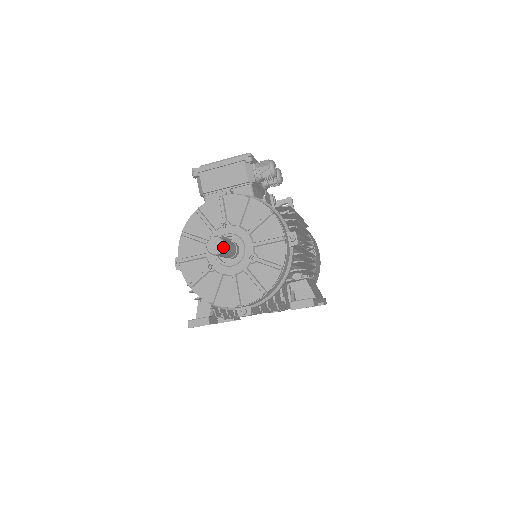
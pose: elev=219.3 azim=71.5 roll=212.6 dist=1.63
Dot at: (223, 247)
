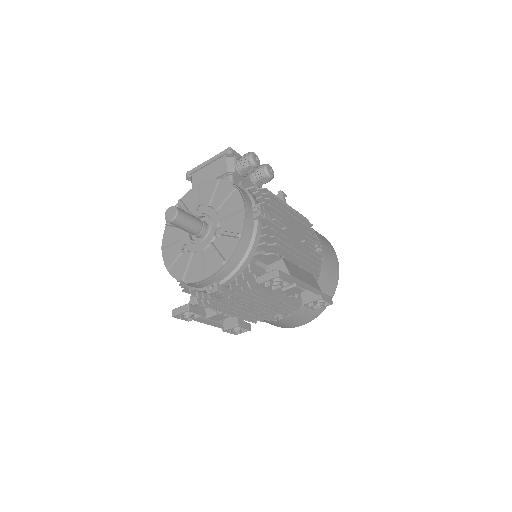
Dot at: (176, 214)
